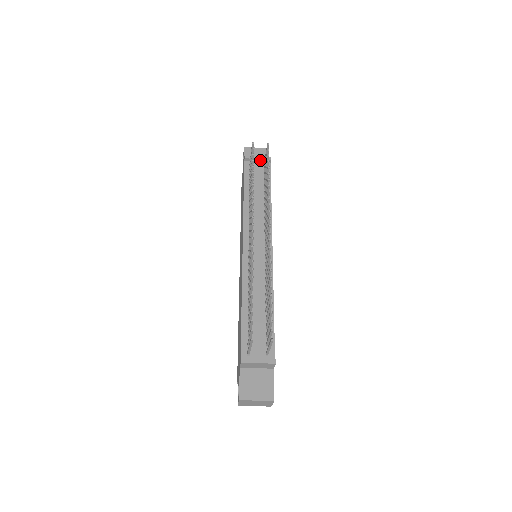
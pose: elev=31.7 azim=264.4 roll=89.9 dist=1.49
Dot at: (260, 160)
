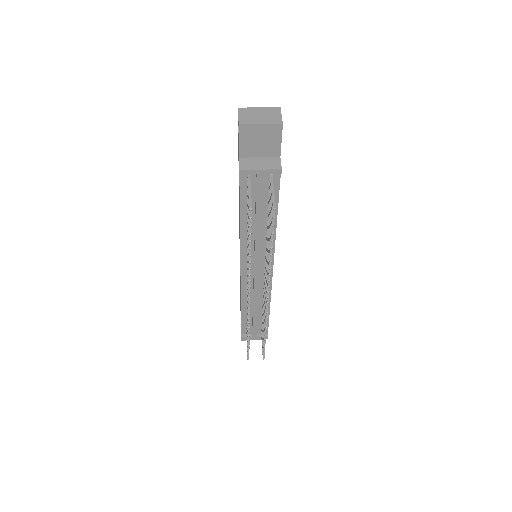
Dot at: (264, 172)
